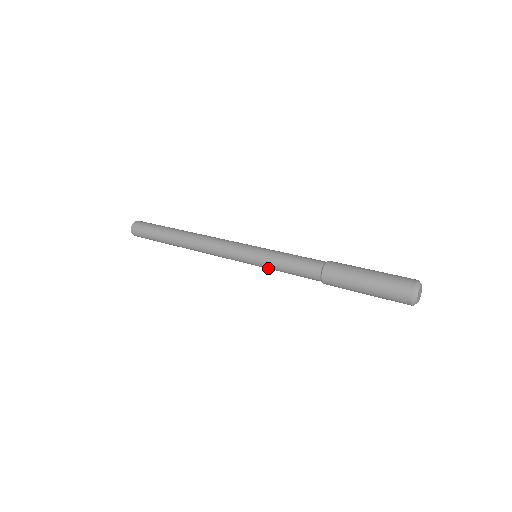
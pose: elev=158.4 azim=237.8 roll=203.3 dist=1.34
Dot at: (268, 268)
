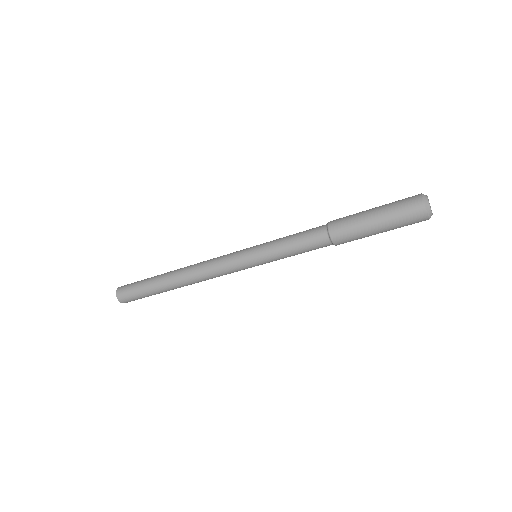
Dot at: (272, 258)
